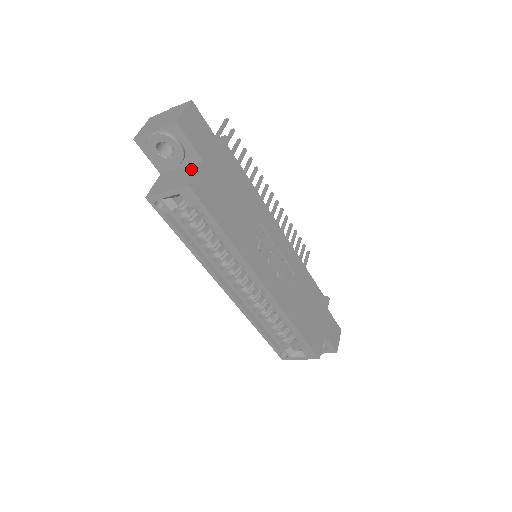
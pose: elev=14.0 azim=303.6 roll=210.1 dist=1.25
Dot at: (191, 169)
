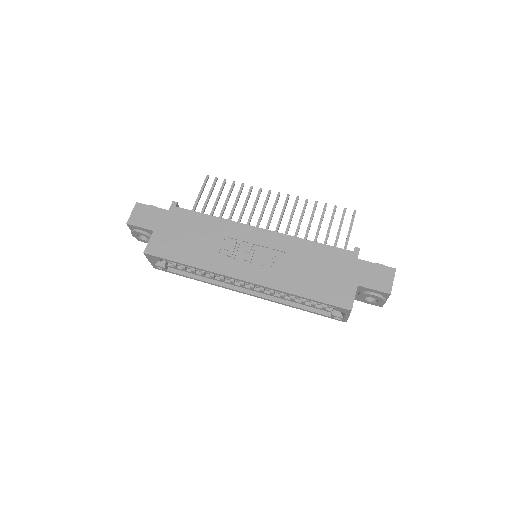
Dot at: occluded
